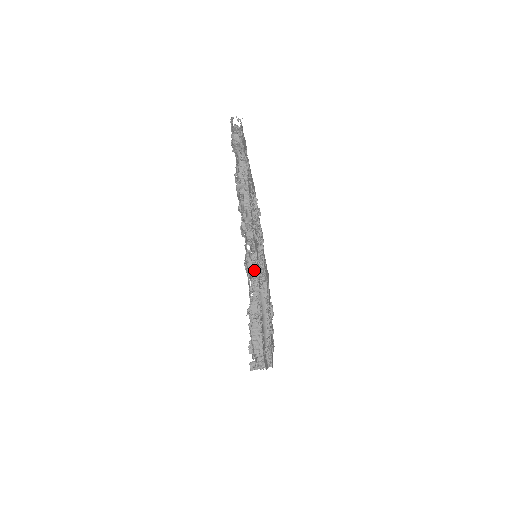
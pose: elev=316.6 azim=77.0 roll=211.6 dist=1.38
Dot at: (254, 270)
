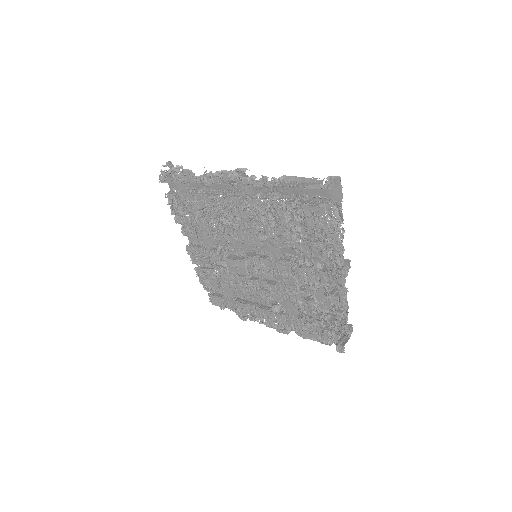
Dot at: (264, 198)
